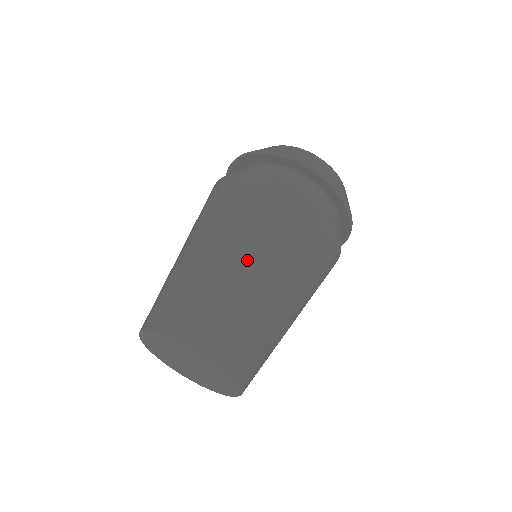
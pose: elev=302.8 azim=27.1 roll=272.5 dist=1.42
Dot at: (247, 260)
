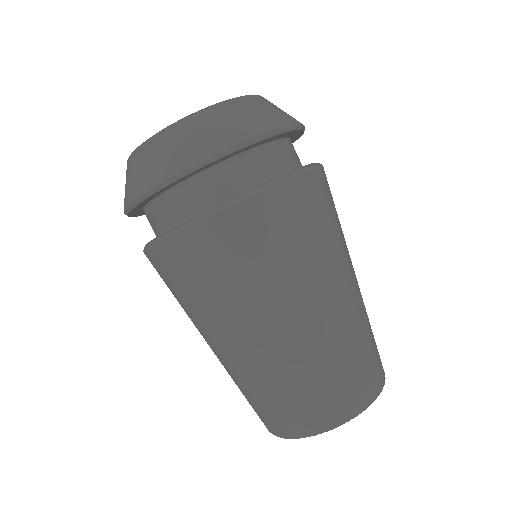
Dot at: (353, 279)
